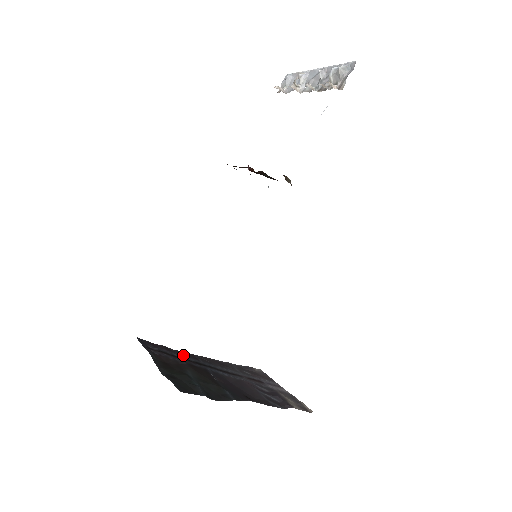
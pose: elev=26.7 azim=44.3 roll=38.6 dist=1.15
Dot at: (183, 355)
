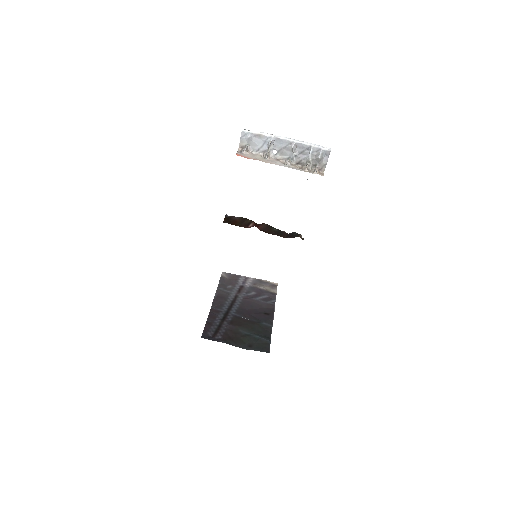
Dot at: (216, 318)
